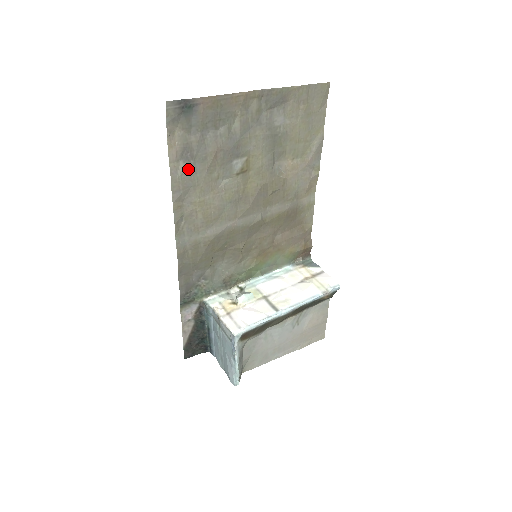
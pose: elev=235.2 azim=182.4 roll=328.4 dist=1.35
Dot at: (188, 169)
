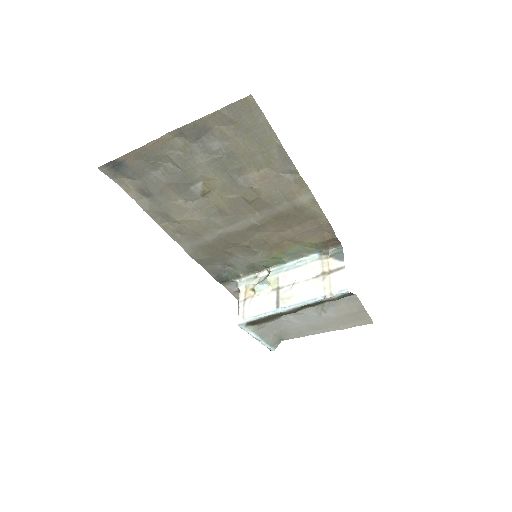
Dot at: (153, 202)
